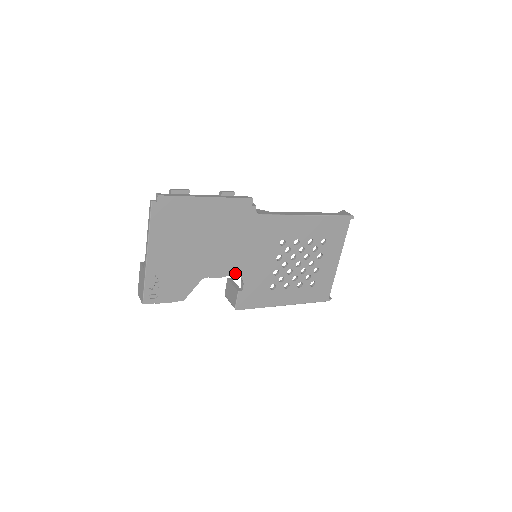
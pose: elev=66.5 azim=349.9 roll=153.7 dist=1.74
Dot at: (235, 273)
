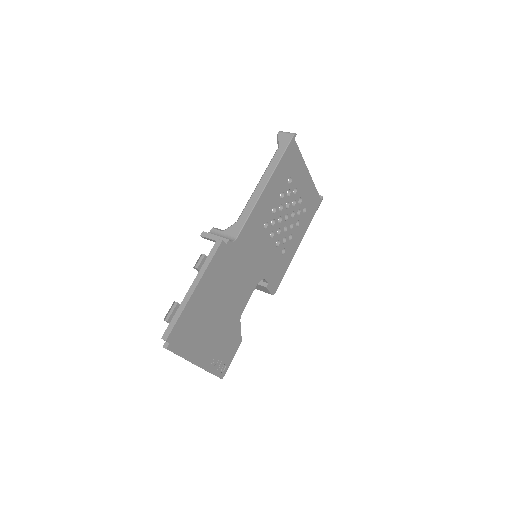
Dot at: (255, 285)
